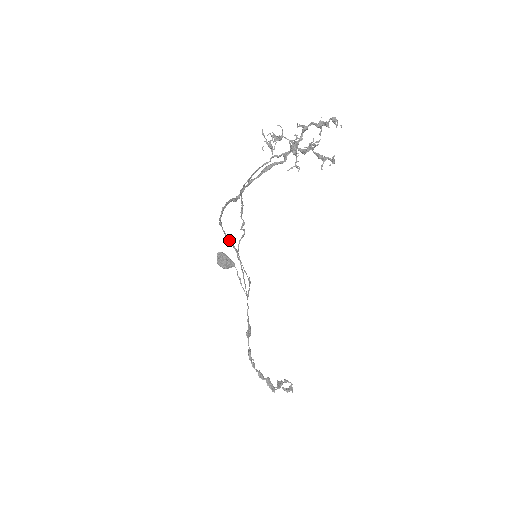
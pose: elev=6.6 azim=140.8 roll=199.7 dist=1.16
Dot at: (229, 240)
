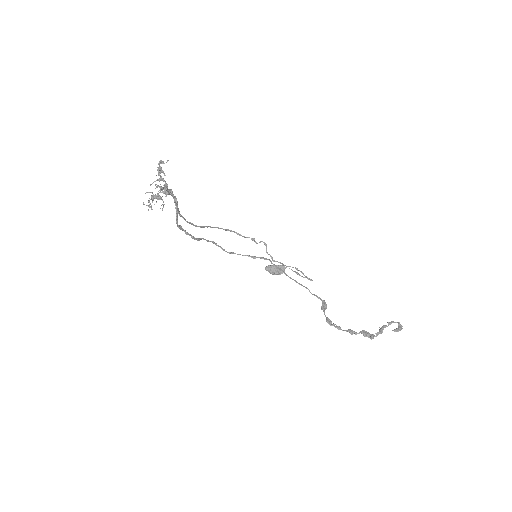
Dot at: (252, 257)
